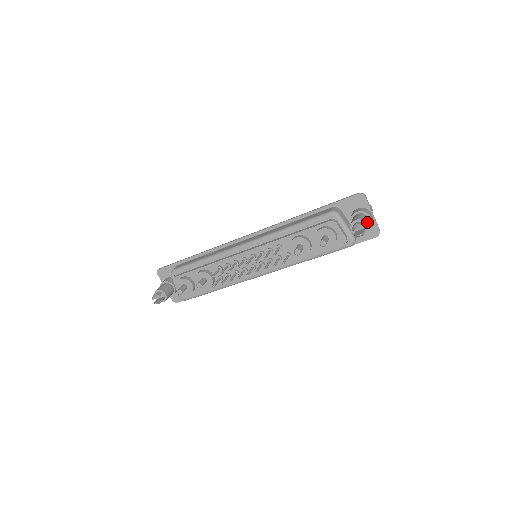
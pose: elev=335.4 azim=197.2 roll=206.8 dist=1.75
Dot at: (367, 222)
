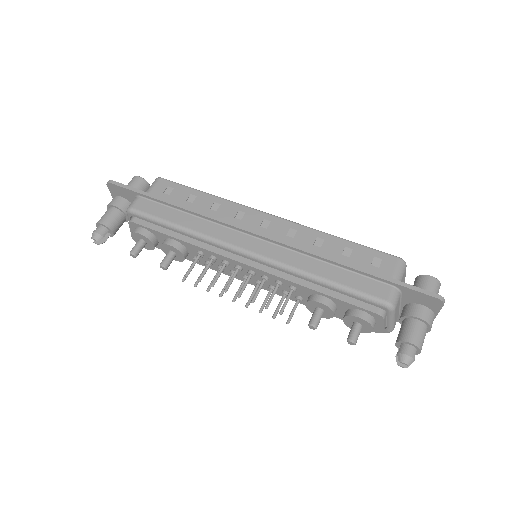
Dot at: occluded
